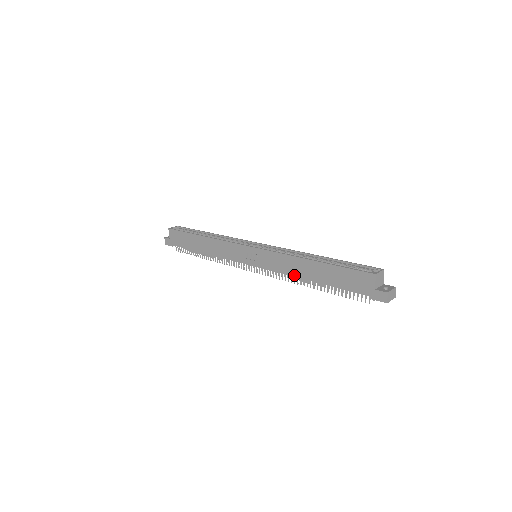
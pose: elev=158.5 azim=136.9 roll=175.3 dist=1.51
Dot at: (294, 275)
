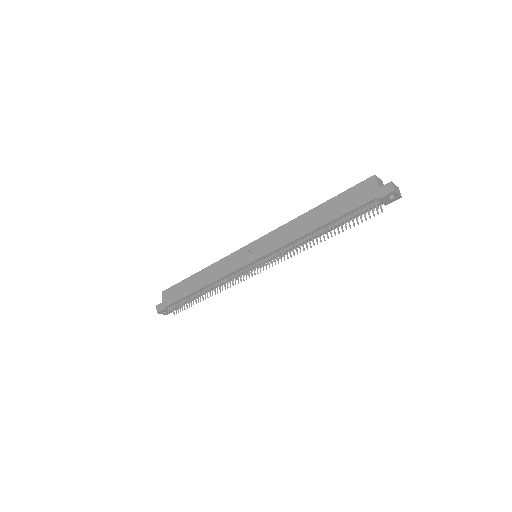
Dot at: (297, 237)
